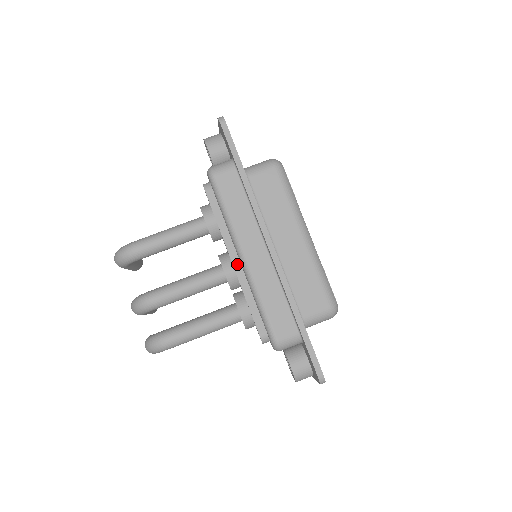
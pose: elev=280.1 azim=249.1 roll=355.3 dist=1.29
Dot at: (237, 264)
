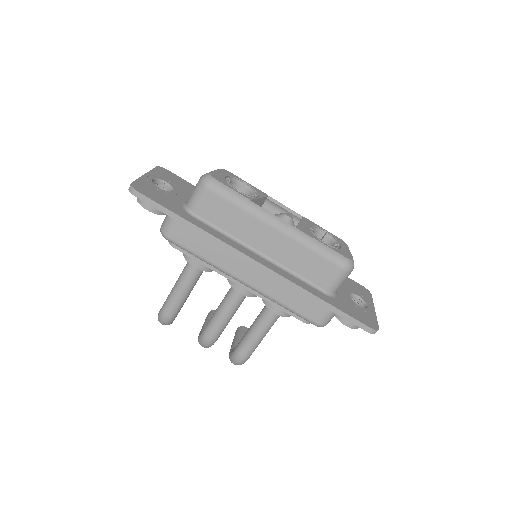
Dot at: occluded
